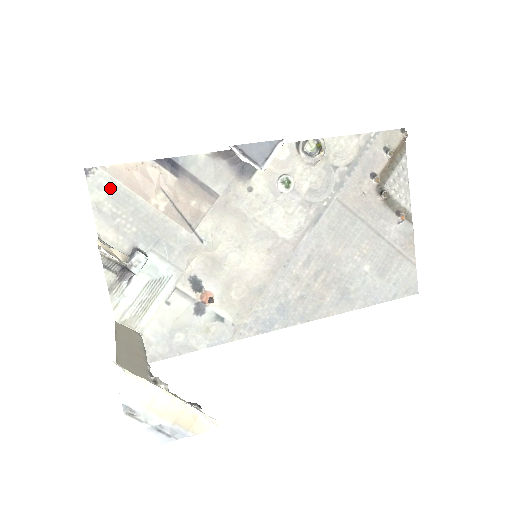
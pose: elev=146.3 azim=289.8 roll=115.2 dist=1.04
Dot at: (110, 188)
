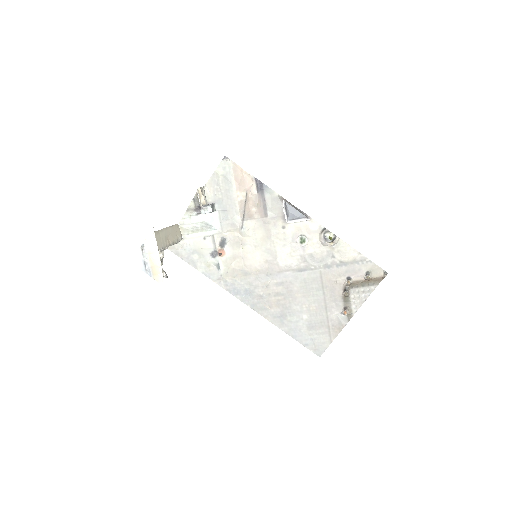
Dot at: (227, 172)
